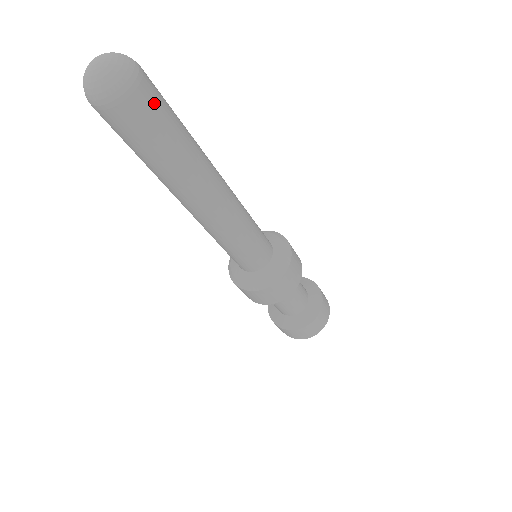
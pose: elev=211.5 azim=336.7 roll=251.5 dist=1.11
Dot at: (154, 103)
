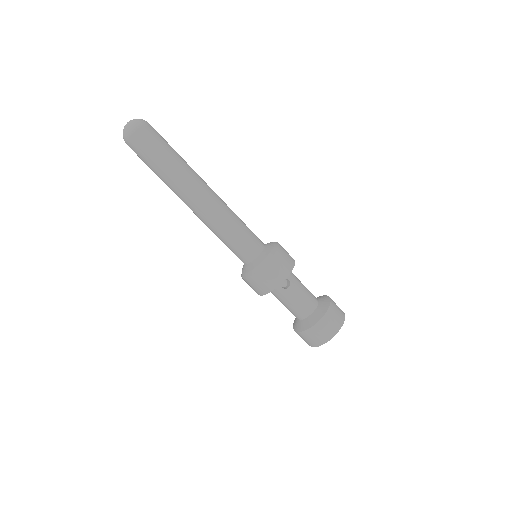
Dot at: (159, 134)
